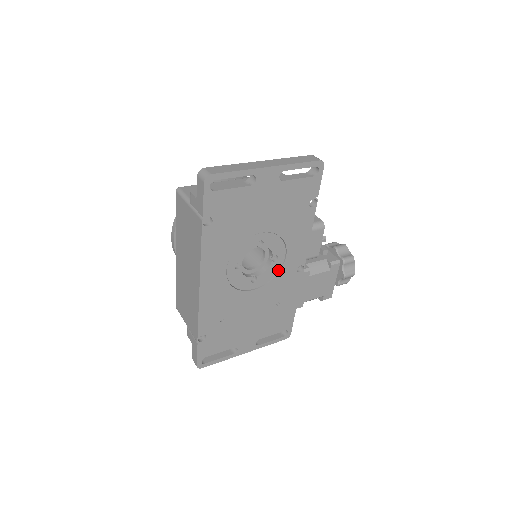
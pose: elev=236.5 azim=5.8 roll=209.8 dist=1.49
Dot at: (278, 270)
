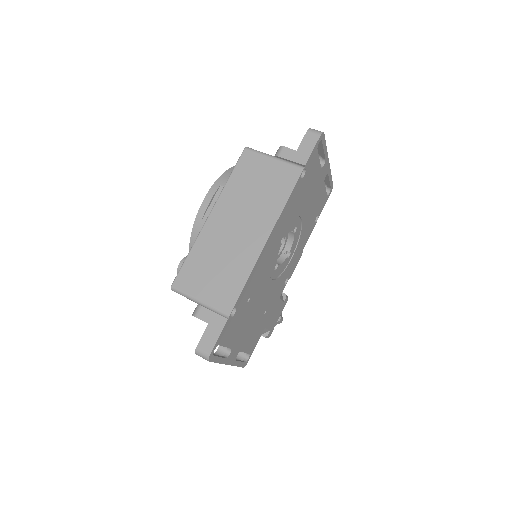
Dot at: (283, 270)
